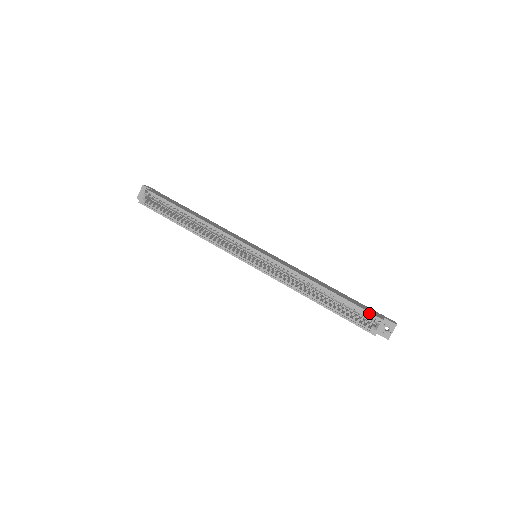
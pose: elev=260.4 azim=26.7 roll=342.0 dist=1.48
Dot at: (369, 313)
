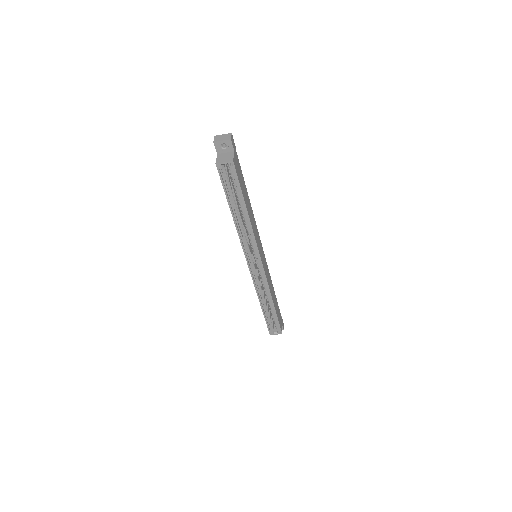
Dot at: (280, 328)
